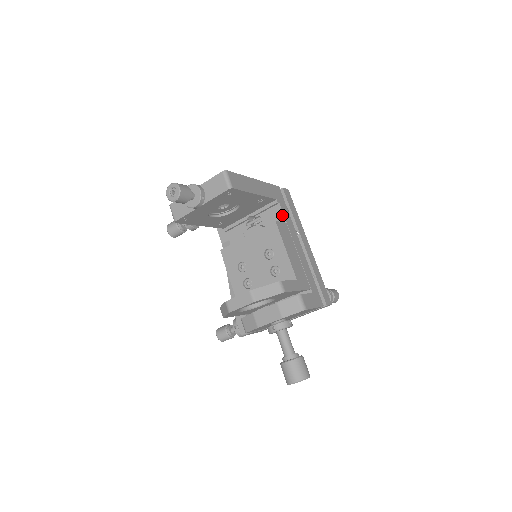
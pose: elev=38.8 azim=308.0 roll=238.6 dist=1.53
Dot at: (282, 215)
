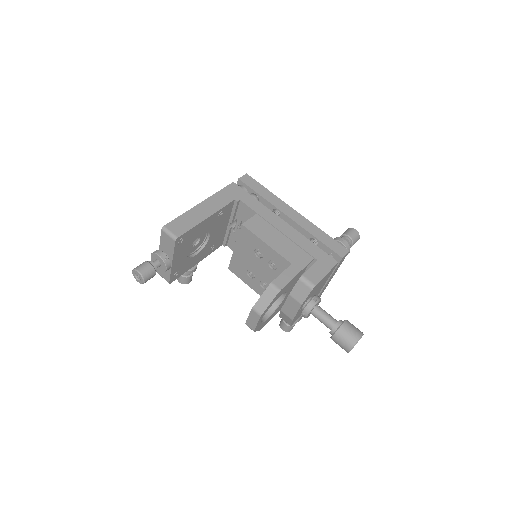
Dot at: (249, 209)
